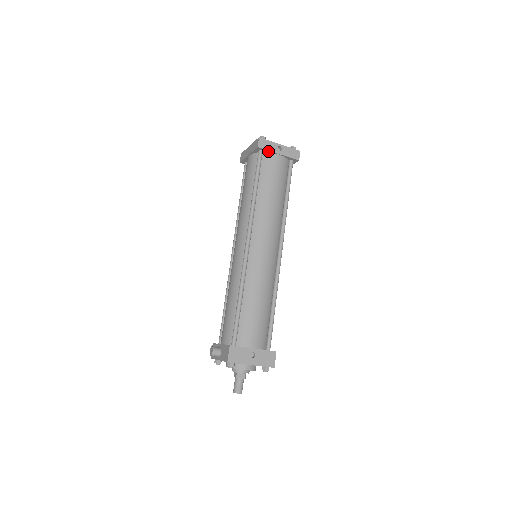
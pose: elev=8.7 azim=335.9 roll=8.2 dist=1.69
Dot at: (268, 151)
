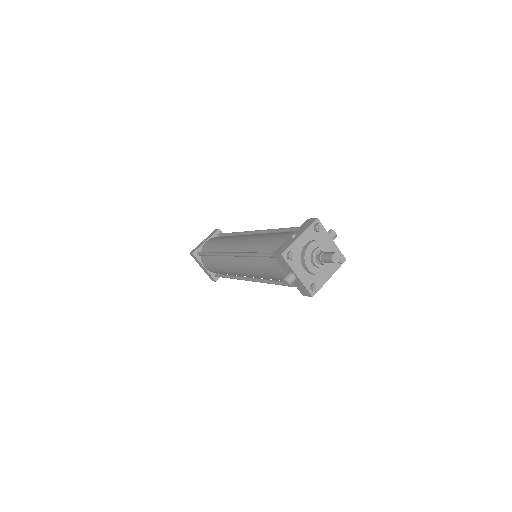
Dot at: (200, 248)
